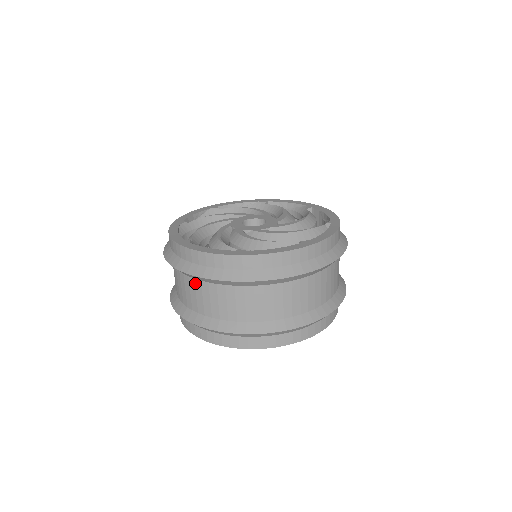
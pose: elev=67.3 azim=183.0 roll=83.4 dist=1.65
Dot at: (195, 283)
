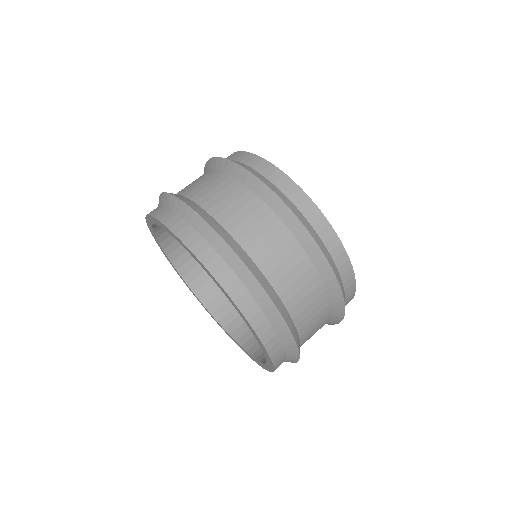
Dot at: occluded
